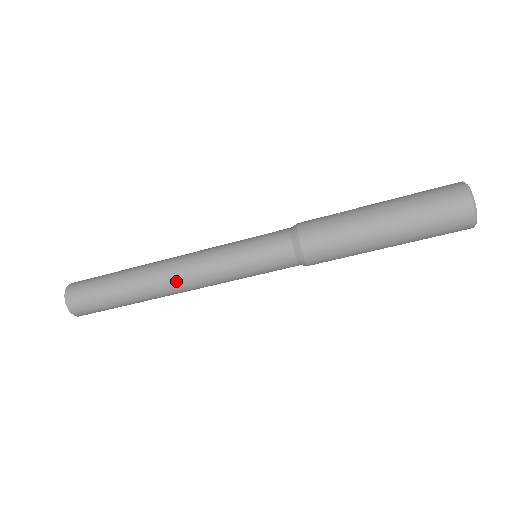
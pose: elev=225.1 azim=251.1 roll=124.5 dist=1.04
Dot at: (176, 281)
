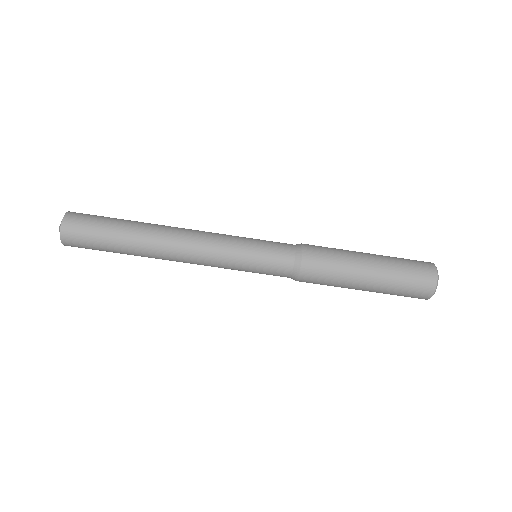
Dot at: (181, 246)
